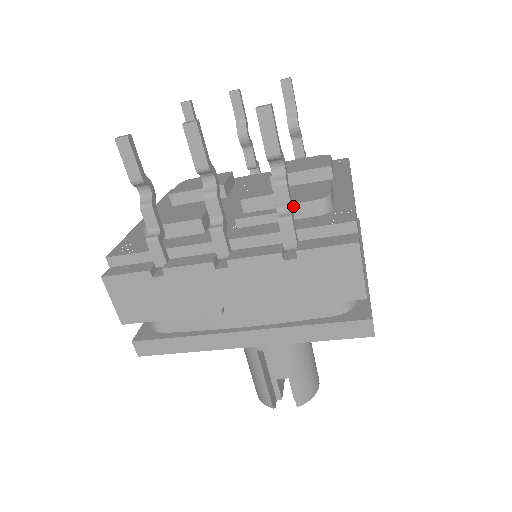
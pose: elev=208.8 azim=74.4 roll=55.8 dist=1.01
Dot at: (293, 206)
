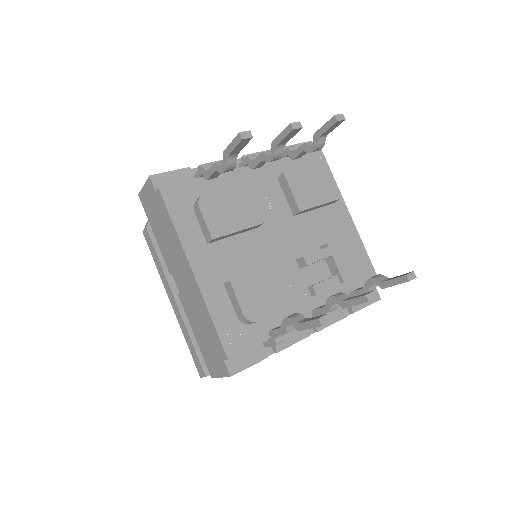
Dot at: occluded
